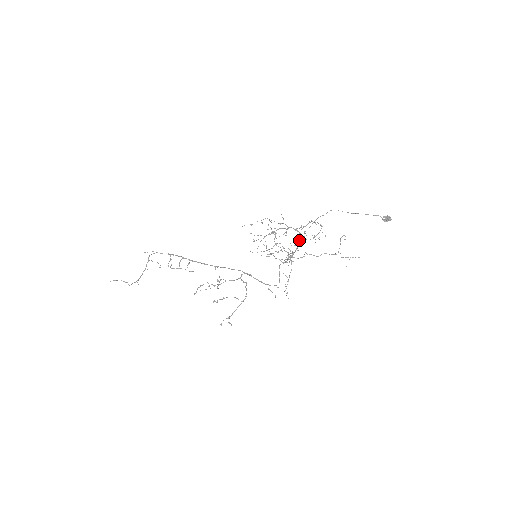
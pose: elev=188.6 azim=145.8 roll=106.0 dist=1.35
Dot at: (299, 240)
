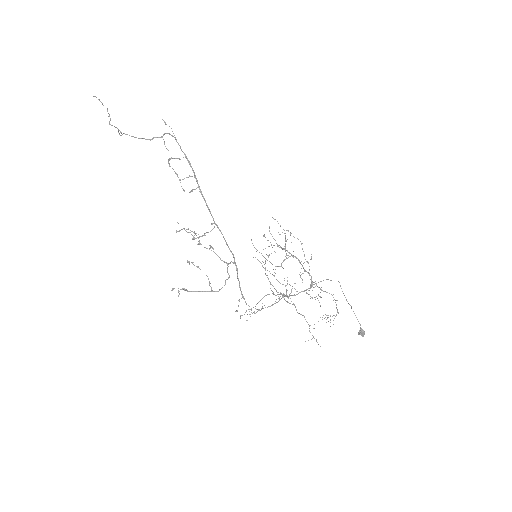
Dot at: (304, 291)
